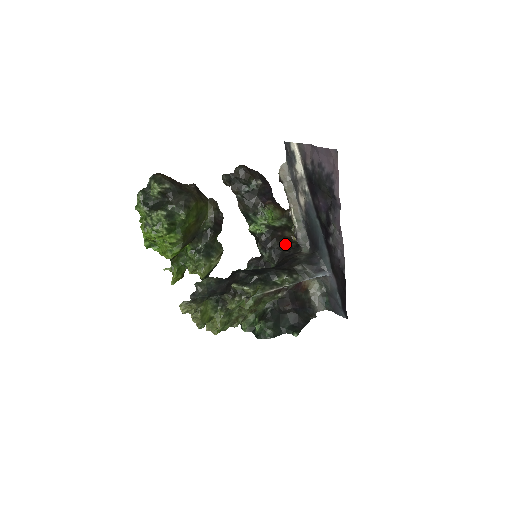
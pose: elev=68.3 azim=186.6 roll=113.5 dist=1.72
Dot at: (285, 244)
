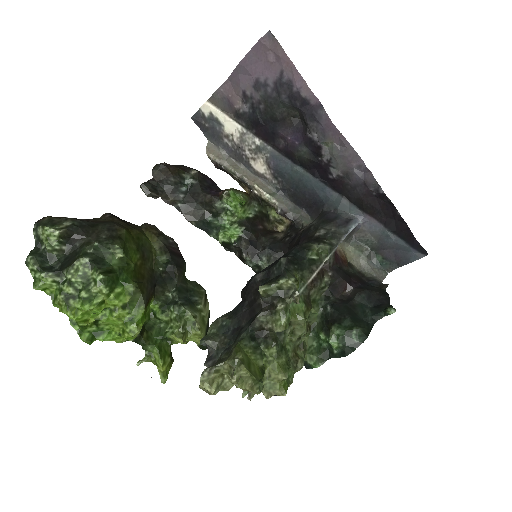
Dot at: (276, 235)
